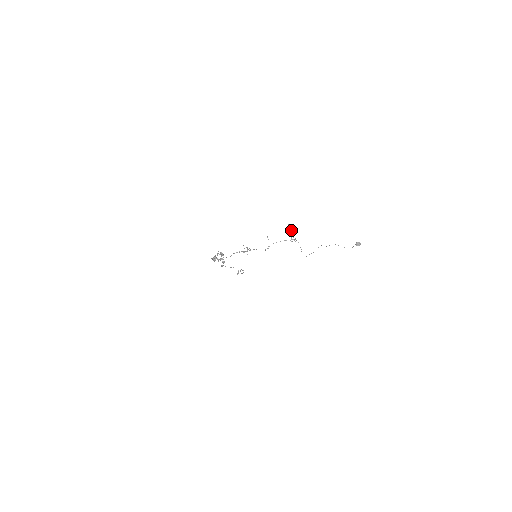
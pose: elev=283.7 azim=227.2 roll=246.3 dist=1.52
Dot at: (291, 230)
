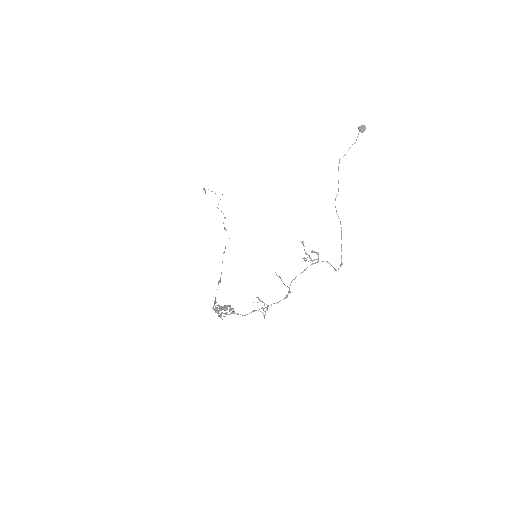
Dot at: occluded
